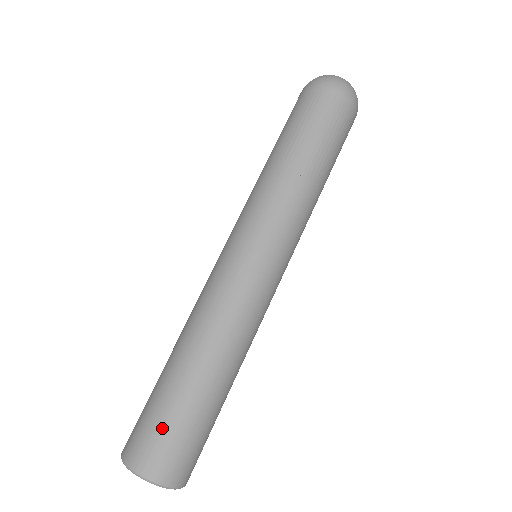
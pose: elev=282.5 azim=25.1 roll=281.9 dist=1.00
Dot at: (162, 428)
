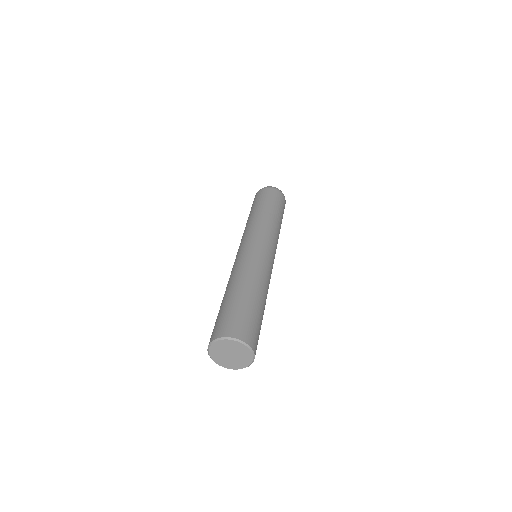
Dot at: (219, 318)
